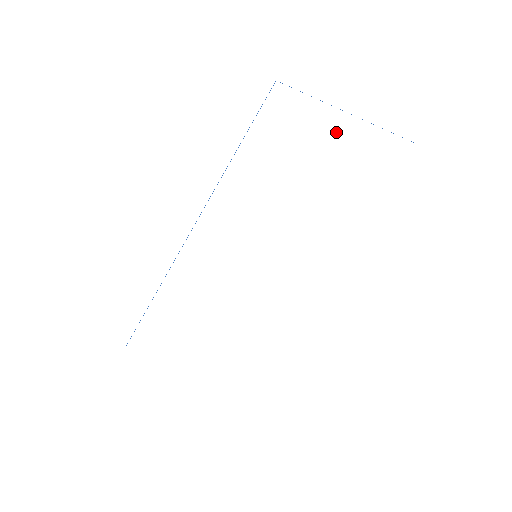
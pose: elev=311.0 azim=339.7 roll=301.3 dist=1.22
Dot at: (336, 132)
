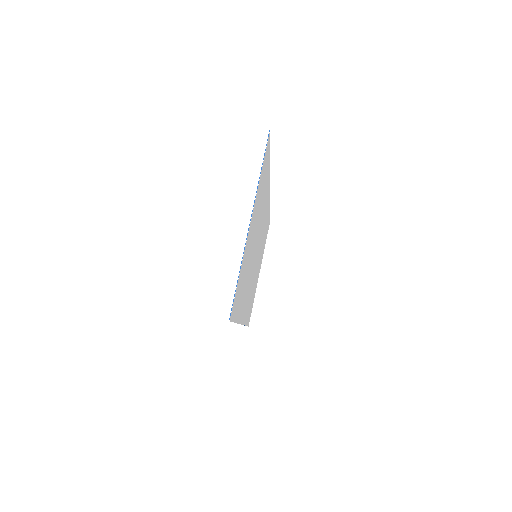
Dot at: (249, 234)
